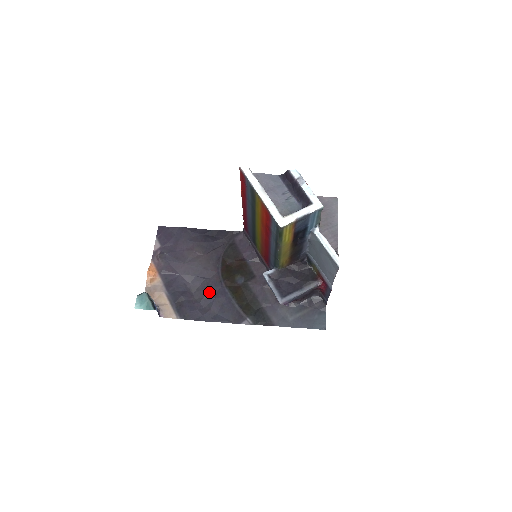
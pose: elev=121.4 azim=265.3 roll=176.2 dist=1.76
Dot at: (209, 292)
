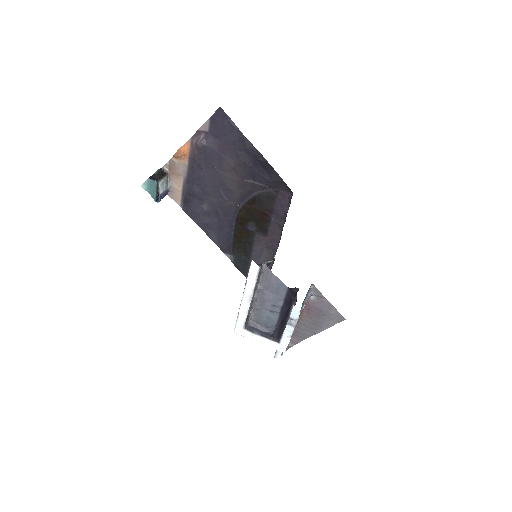
Dot at: (219, 211)
